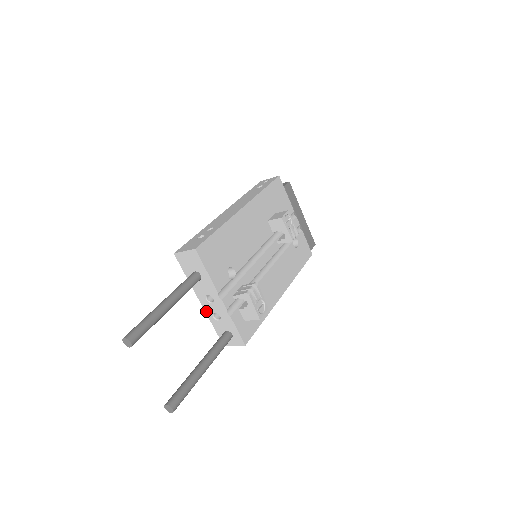
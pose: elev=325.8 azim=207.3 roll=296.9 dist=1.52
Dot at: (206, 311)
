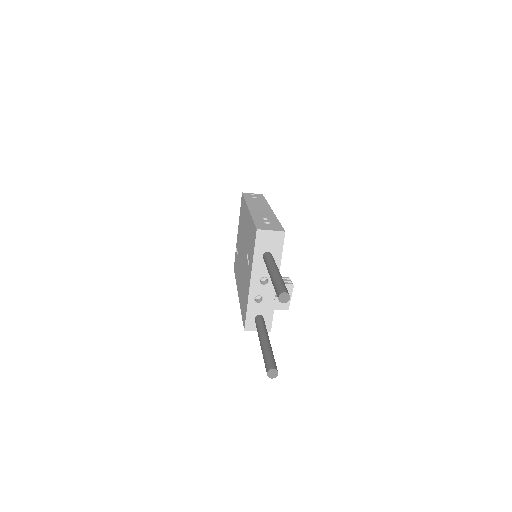
Dot at: (250, 292)
